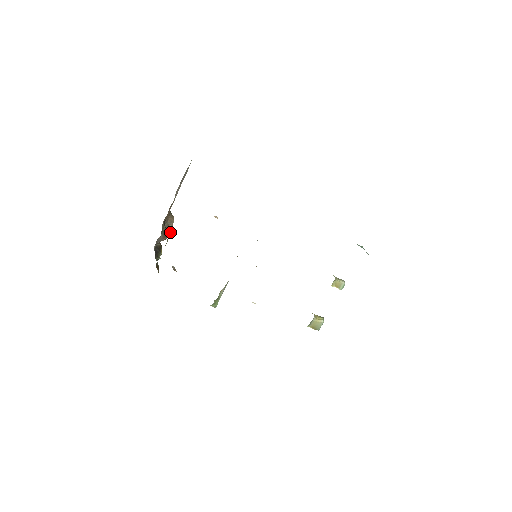
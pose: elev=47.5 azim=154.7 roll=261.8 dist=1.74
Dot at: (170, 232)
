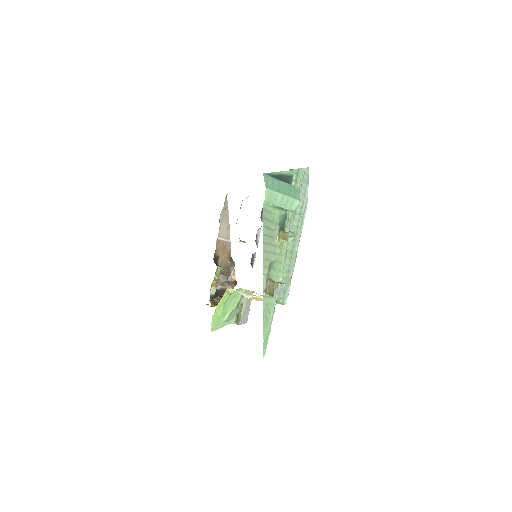
Dot at: (220, 268)
